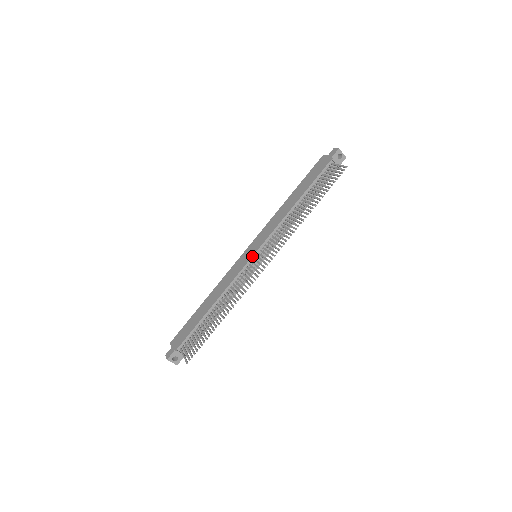
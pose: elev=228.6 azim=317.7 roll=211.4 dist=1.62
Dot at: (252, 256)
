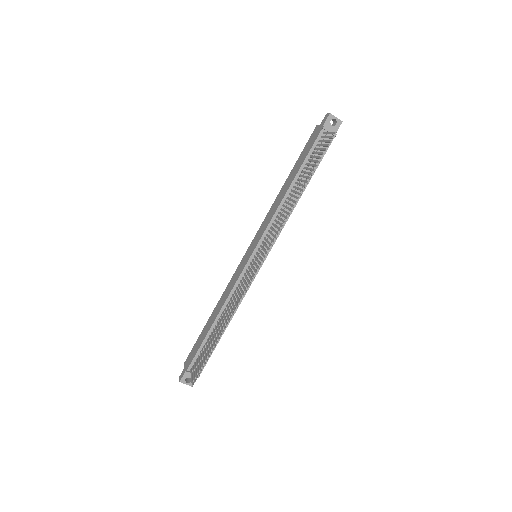
Dot at: (250, 257)
